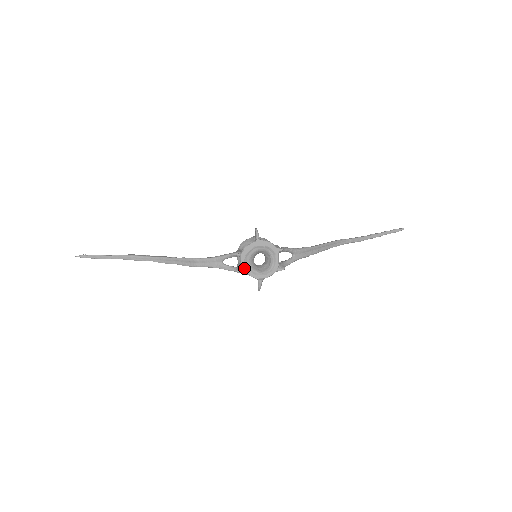
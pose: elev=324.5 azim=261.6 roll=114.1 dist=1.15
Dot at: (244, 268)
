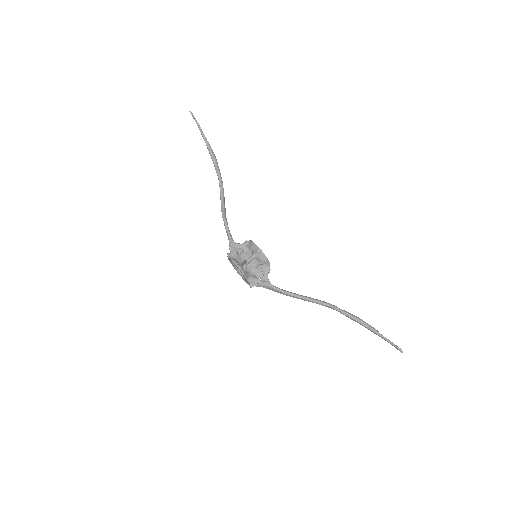
Dot at: occluded
